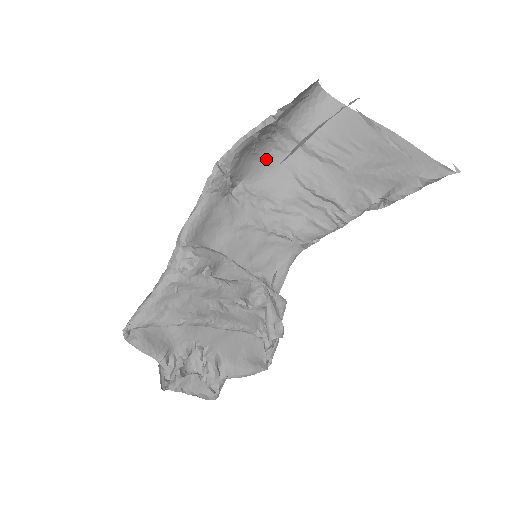
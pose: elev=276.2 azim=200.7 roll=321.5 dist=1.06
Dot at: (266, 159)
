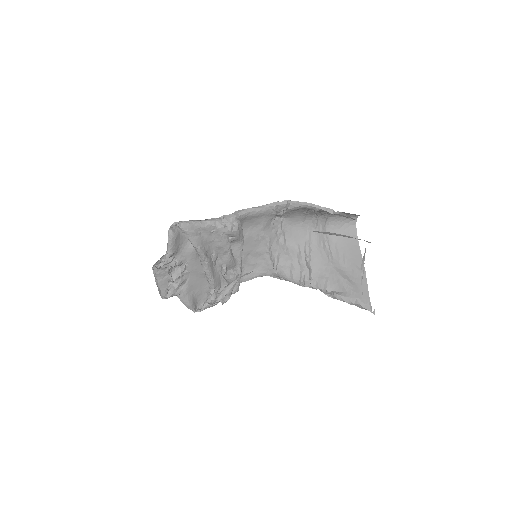
Dot at: (304, 221)
